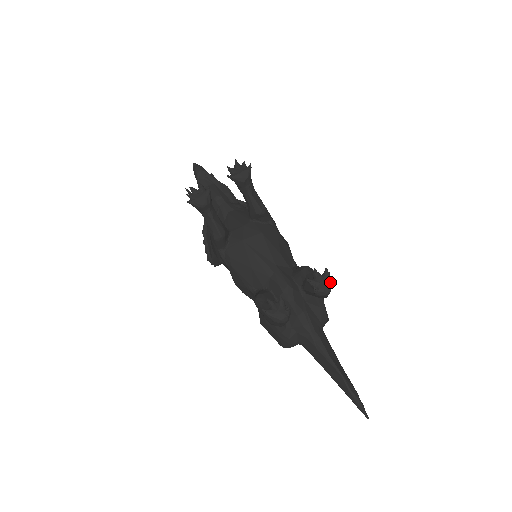
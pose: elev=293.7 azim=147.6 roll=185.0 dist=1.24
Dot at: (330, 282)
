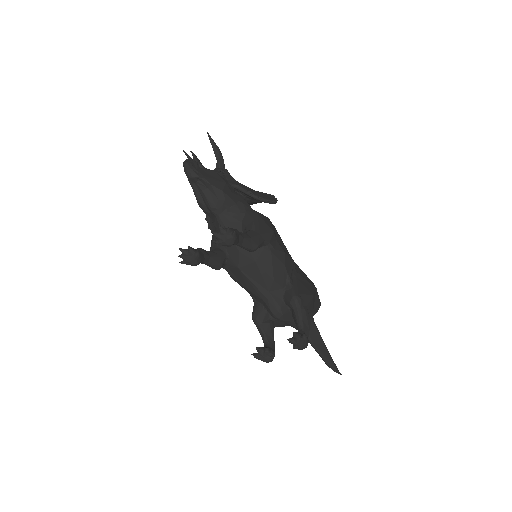
Dot at: (306, 343)
